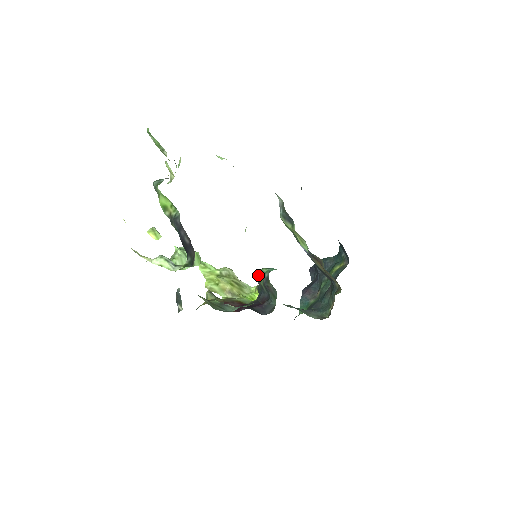
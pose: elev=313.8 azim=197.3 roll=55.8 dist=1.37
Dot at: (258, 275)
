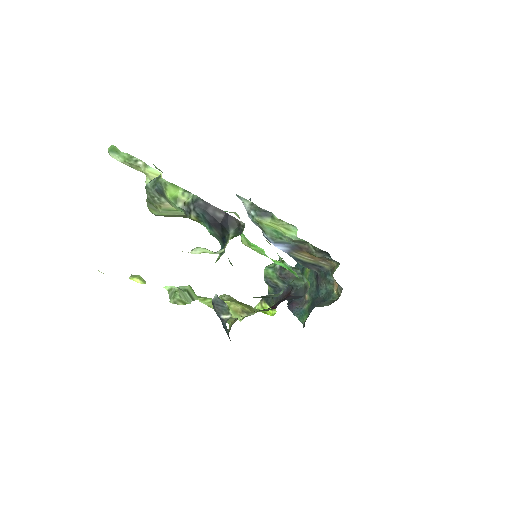
Dot at: (266, 275)
